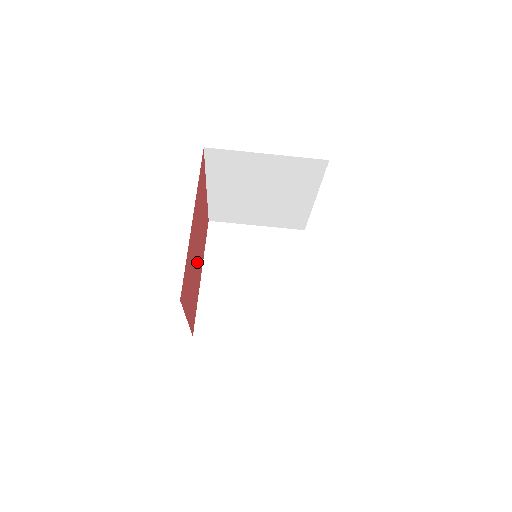
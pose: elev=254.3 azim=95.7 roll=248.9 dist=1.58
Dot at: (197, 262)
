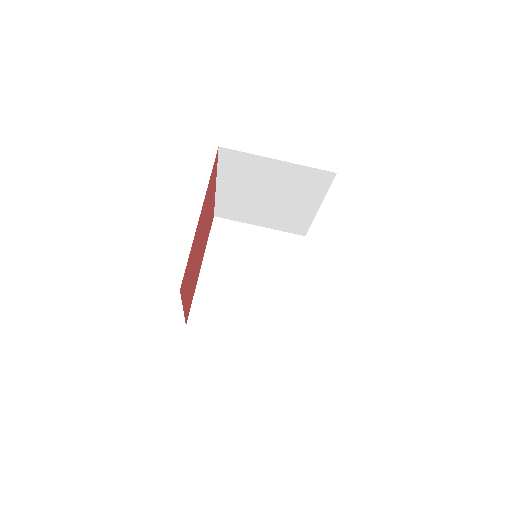
Dot at: (199, 255)
